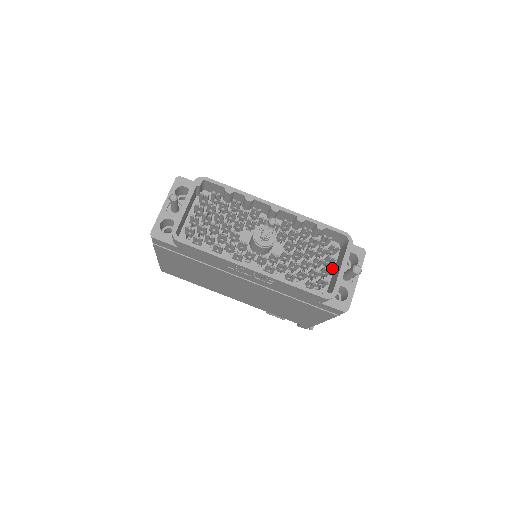
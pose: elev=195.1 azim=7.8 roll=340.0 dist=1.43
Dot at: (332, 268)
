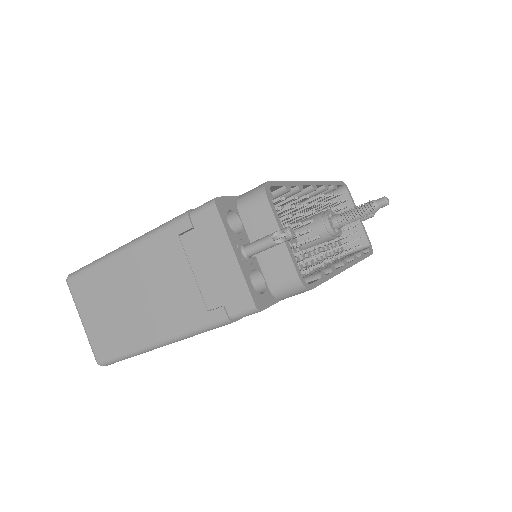
Dot at: occluded
